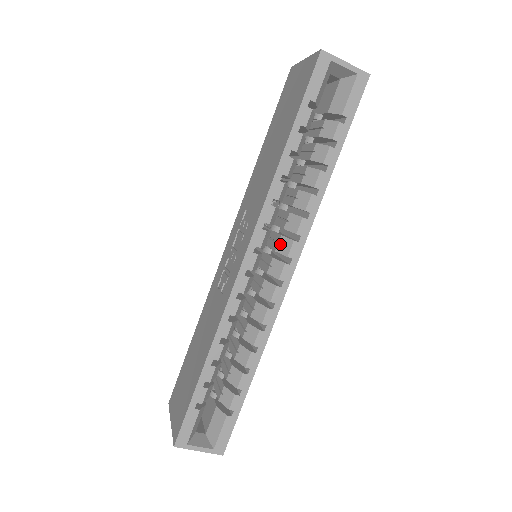
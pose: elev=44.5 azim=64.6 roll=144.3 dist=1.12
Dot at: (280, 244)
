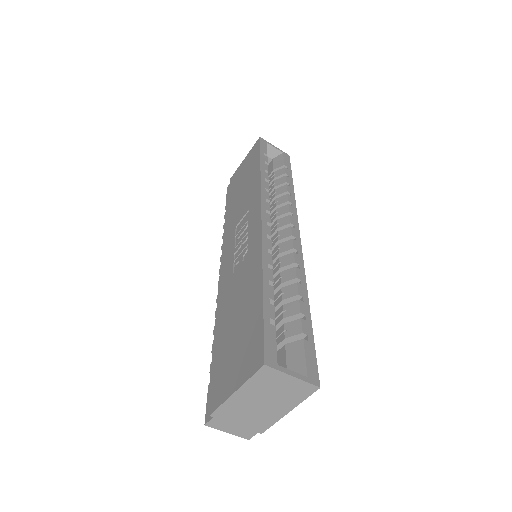
Dot at: (279, 223)
